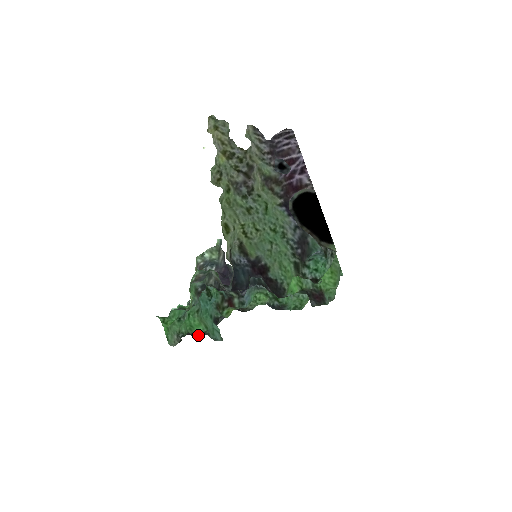
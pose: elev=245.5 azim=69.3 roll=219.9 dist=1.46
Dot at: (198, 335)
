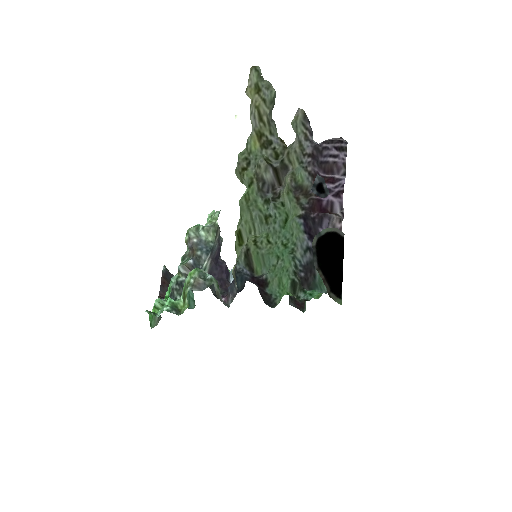
Dot at: occluded
